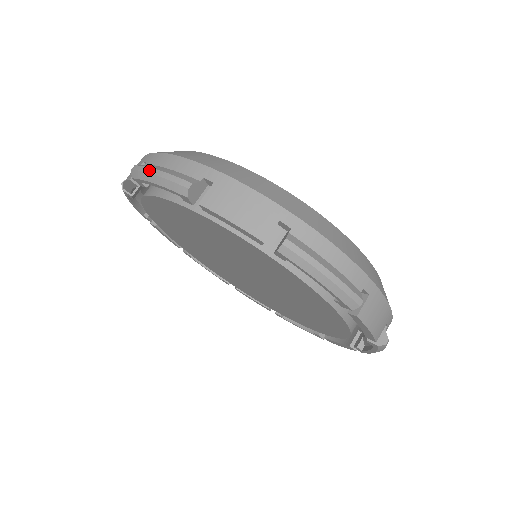
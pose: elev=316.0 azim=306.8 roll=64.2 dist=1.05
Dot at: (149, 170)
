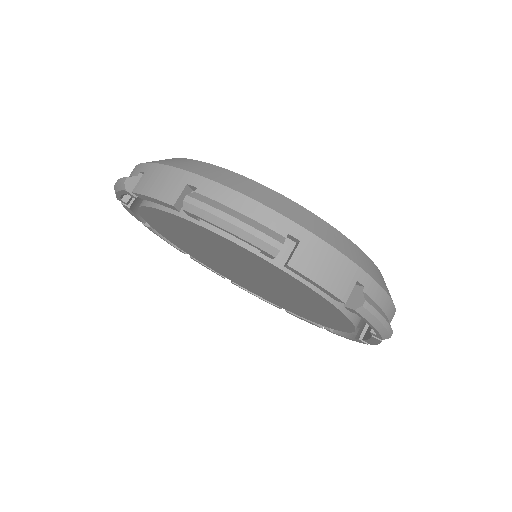
Dot at: occluded
